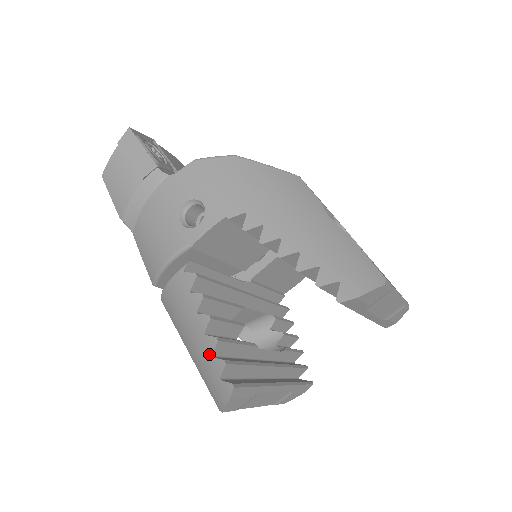
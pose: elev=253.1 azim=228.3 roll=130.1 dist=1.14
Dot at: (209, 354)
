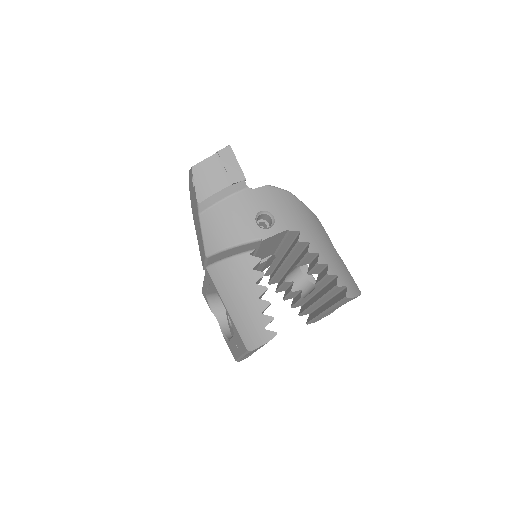
Dot at: (259, 311)
